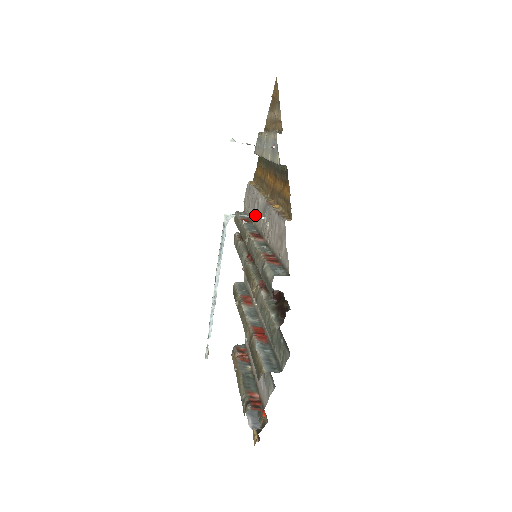
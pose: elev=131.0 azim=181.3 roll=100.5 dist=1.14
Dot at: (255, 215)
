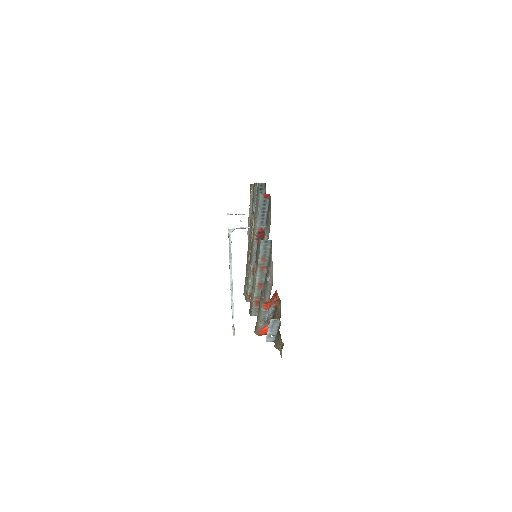
Dot at: occluded
